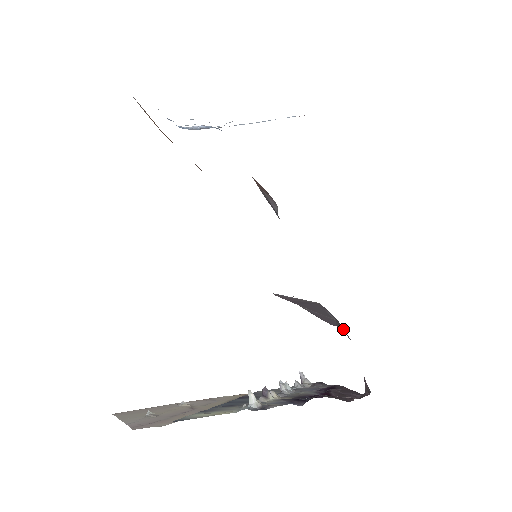
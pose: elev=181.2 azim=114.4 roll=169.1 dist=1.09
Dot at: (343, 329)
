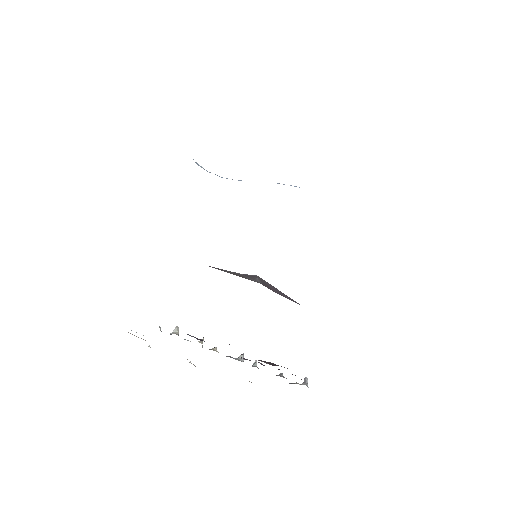
Dot at: occluded
